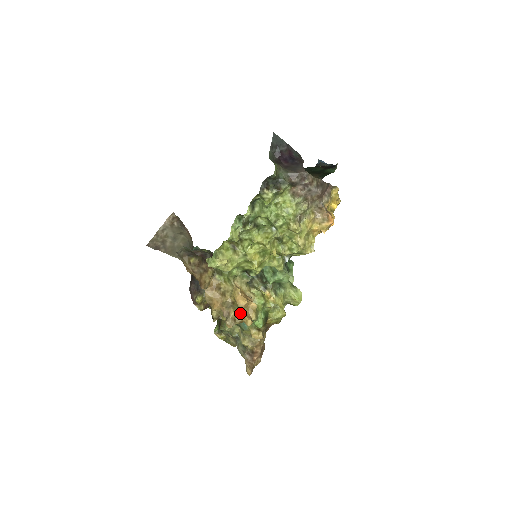
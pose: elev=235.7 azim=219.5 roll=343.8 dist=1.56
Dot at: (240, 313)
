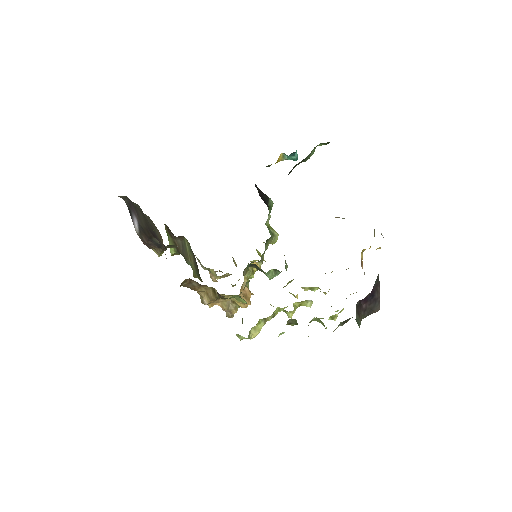
Dot at: occluded
